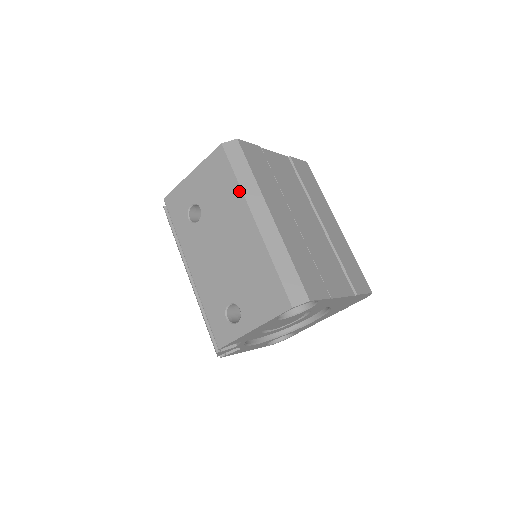
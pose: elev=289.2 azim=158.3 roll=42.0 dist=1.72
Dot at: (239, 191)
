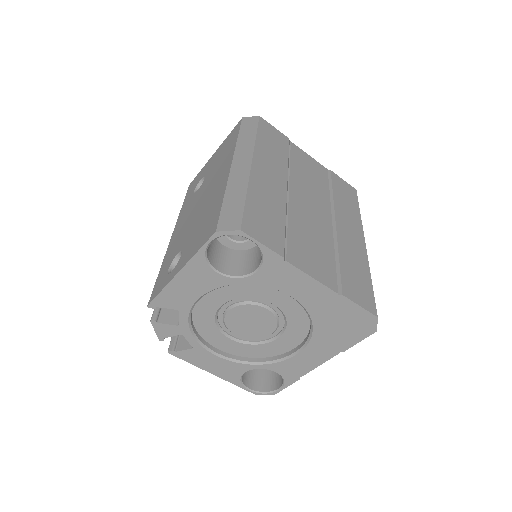
Dot at: (234, 146)
